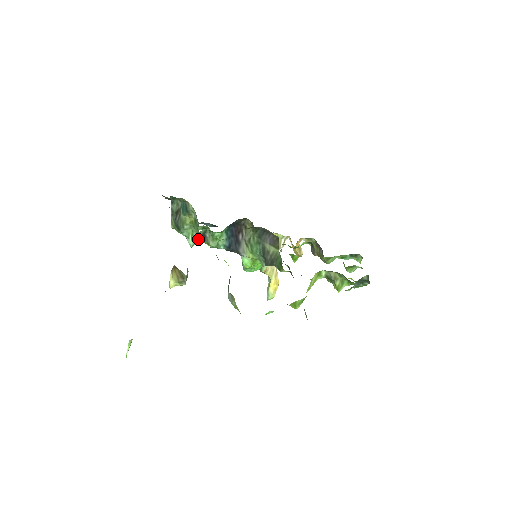
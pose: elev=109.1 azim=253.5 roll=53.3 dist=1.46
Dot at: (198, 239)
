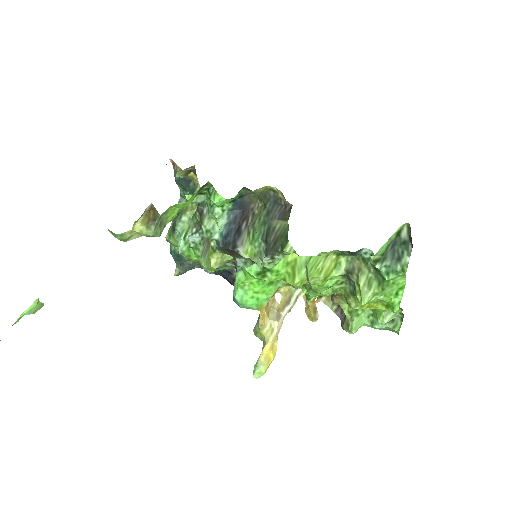
Dot at: (191, 242)
